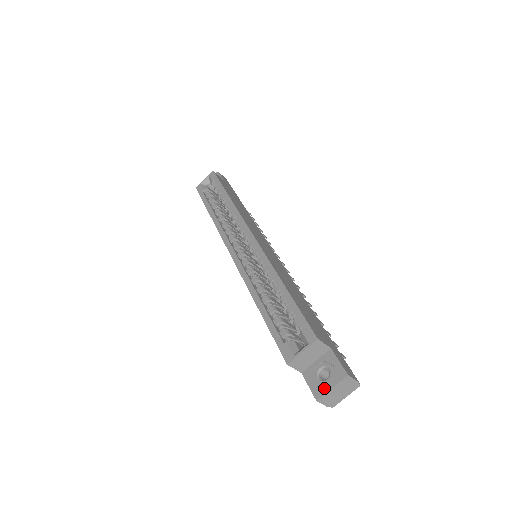
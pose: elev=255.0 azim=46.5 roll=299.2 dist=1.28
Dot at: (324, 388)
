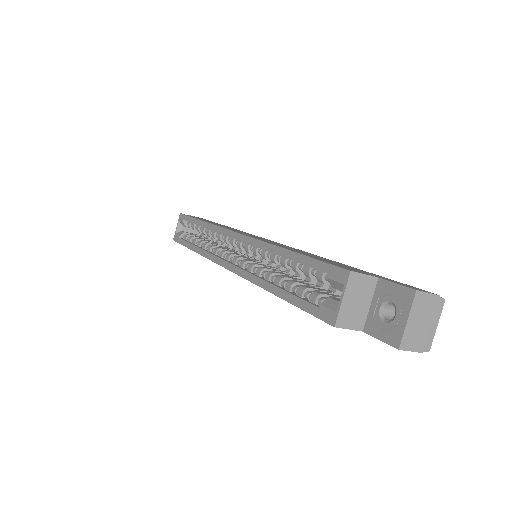
Dot at: (398, 327)
